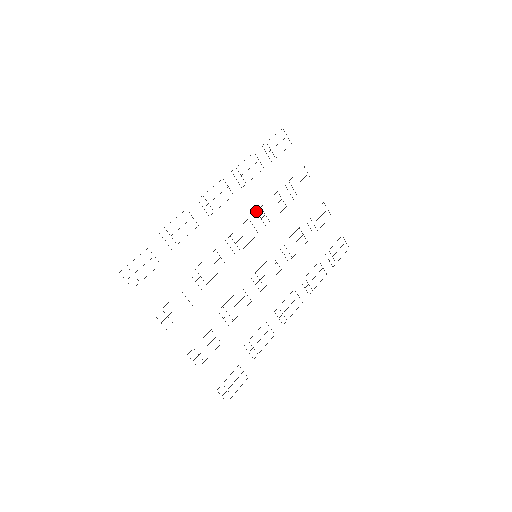
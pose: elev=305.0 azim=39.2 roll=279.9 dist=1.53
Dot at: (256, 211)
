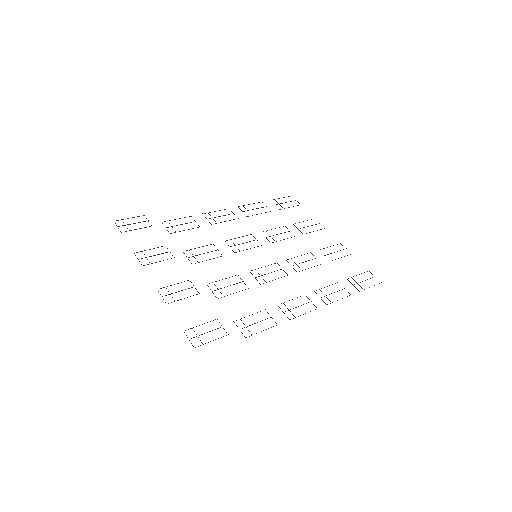
Dot at: occluded
